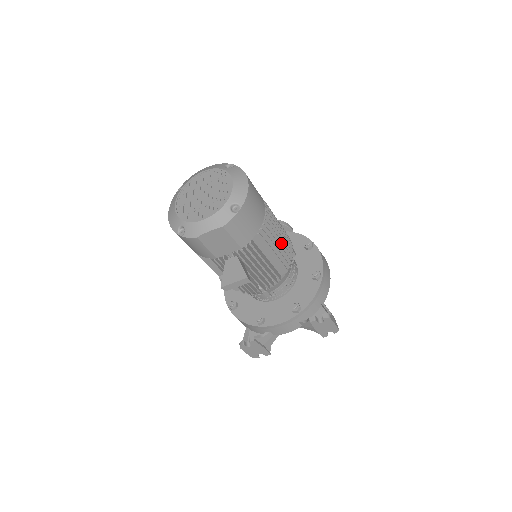
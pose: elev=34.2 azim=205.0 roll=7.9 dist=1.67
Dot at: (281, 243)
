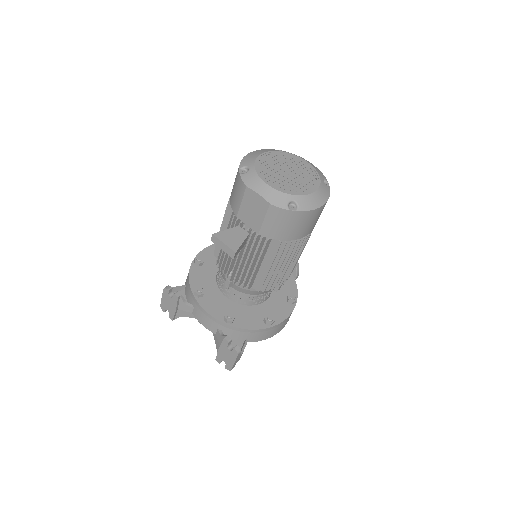
Dot at: (282, 270)
